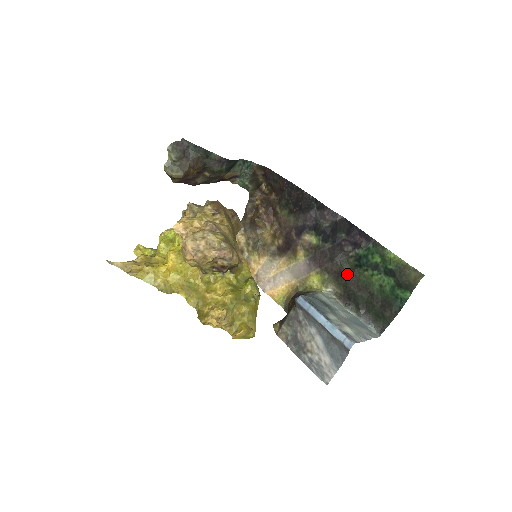
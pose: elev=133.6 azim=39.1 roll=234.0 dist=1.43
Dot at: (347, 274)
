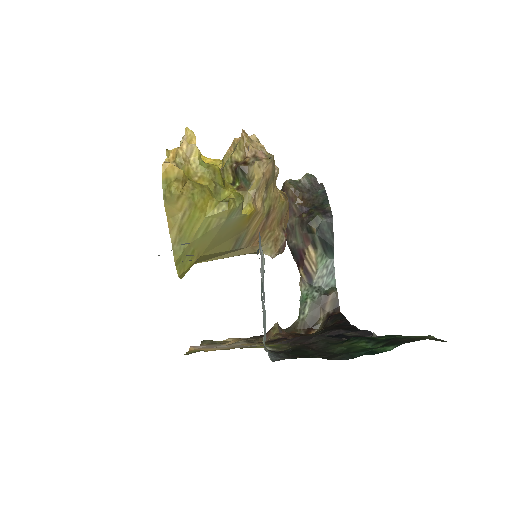
Dot at: (317, 343)
